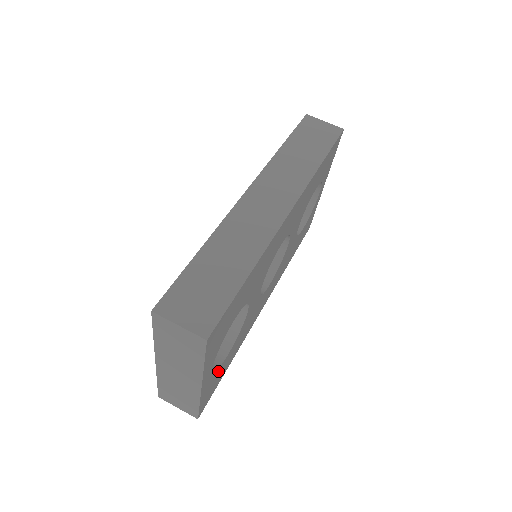
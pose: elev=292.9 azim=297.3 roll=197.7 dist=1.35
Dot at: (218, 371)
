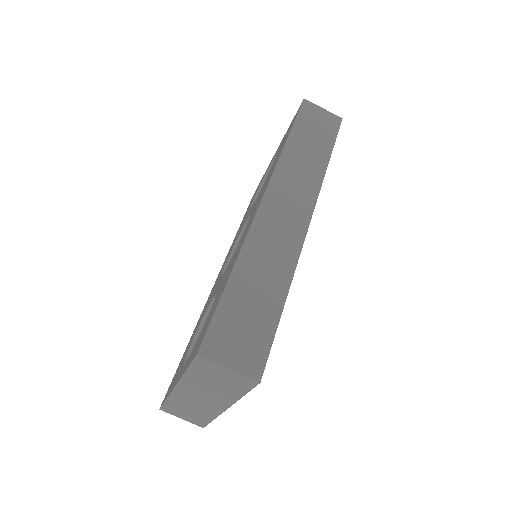
Dot at: occluded
